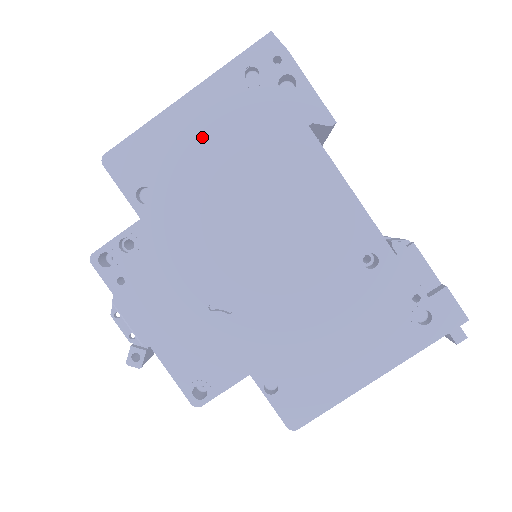
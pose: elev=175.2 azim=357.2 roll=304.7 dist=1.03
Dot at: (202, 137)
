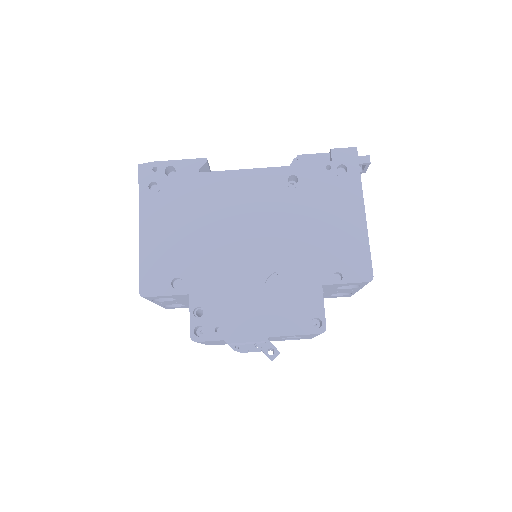
Dot at: (167, 231)
